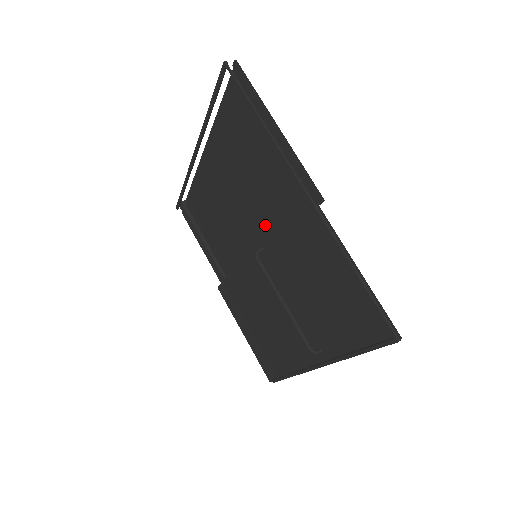
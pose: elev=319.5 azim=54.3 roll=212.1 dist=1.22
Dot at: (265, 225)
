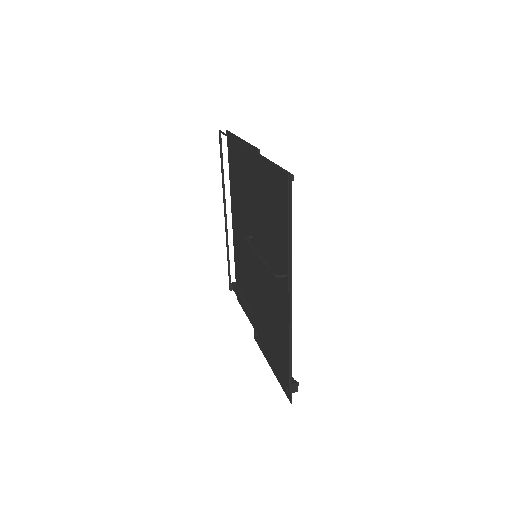
Dot at: occluded
